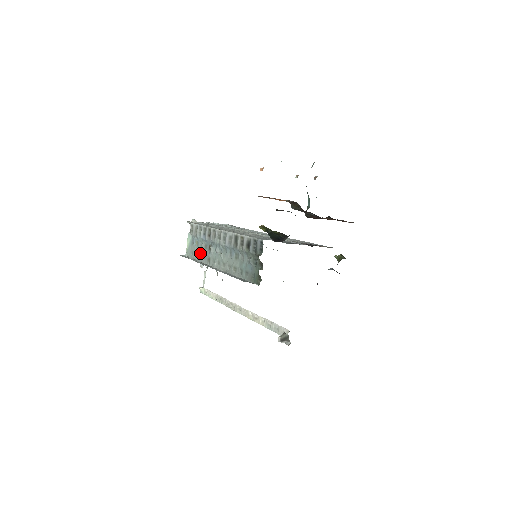
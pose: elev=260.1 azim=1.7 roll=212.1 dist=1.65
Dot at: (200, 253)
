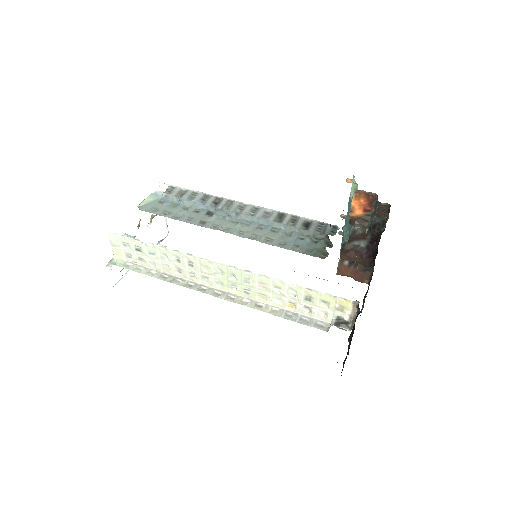
Dot at: (181, 213)
